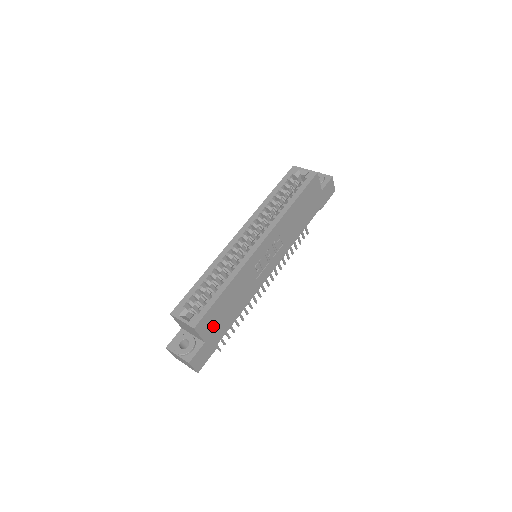
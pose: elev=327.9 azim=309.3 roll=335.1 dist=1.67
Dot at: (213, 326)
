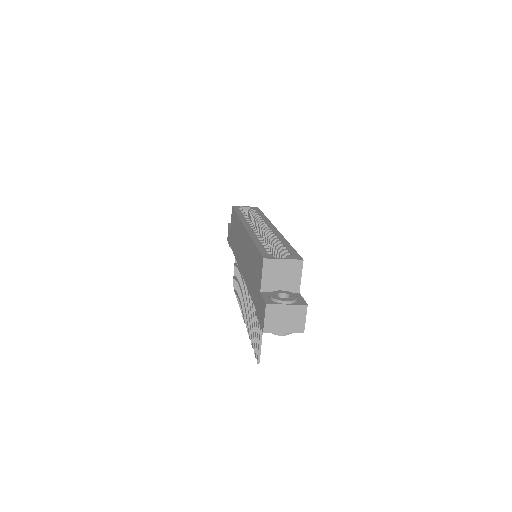
Dot at: occluded
